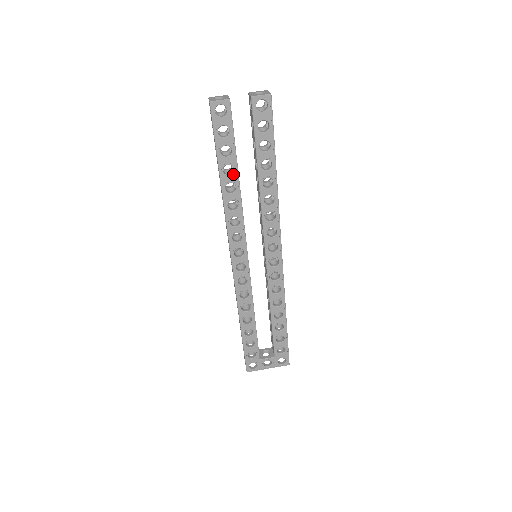
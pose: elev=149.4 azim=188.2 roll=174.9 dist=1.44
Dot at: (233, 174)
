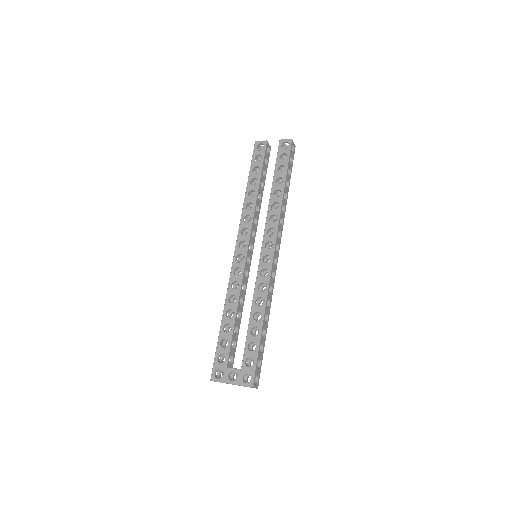
Dot at: (256, 184)
